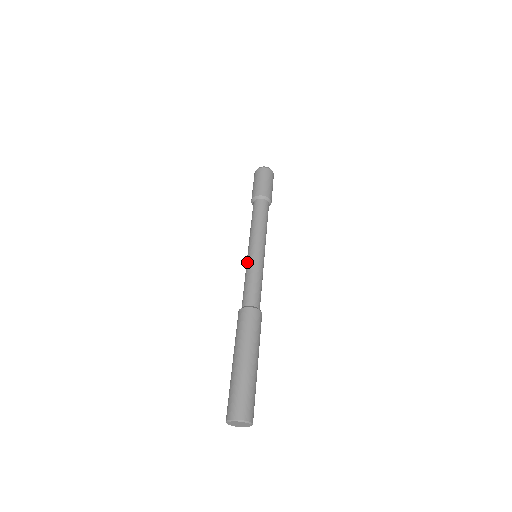
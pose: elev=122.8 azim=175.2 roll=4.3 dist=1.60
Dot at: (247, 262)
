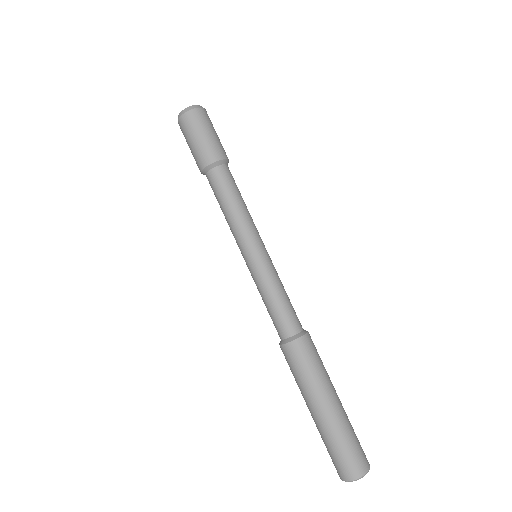
Dot at: occluded
